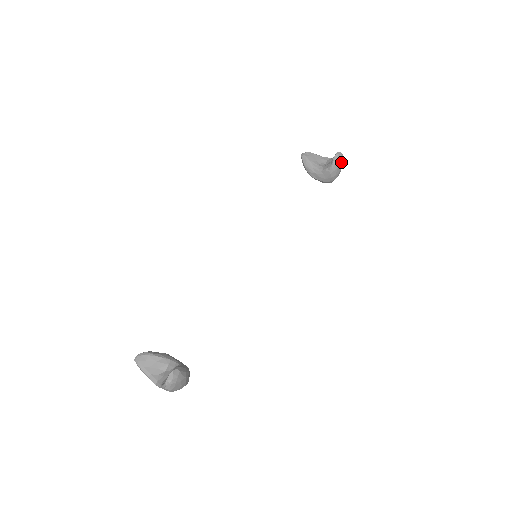
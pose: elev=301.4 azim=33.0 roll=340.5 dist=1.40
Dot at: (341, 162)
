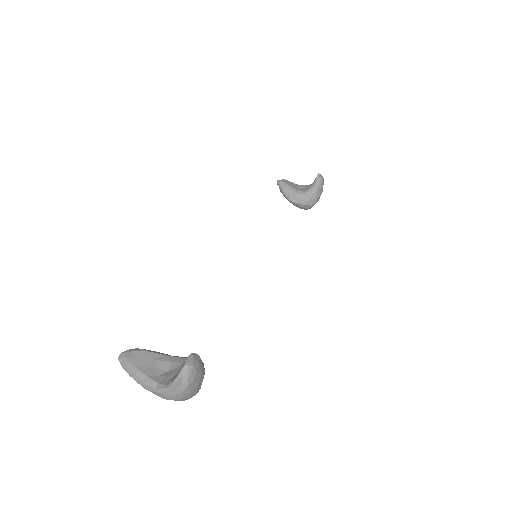
Dot at: (323, 184)
